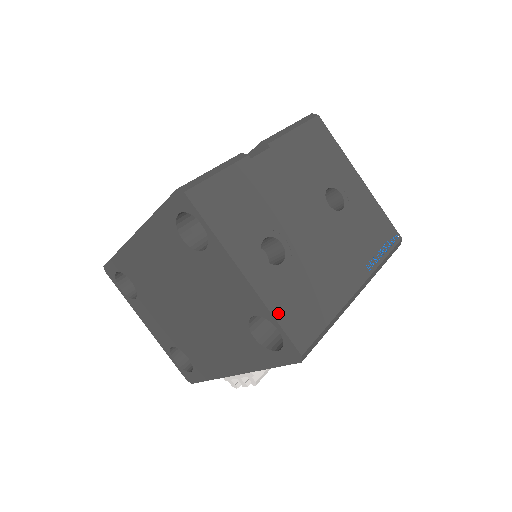
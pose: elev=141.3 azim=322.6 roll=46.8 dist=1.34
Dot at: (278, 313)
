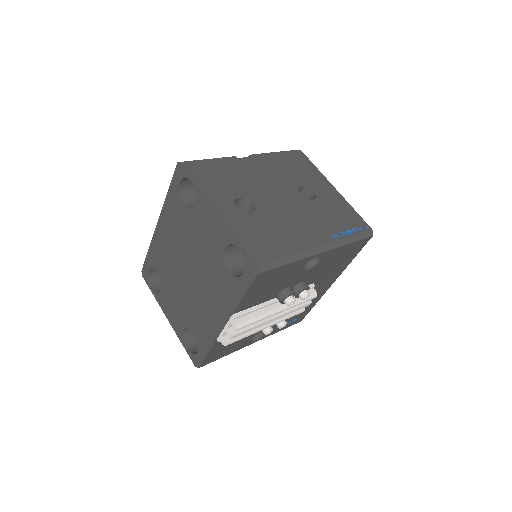
Dot at: (241, 237)
